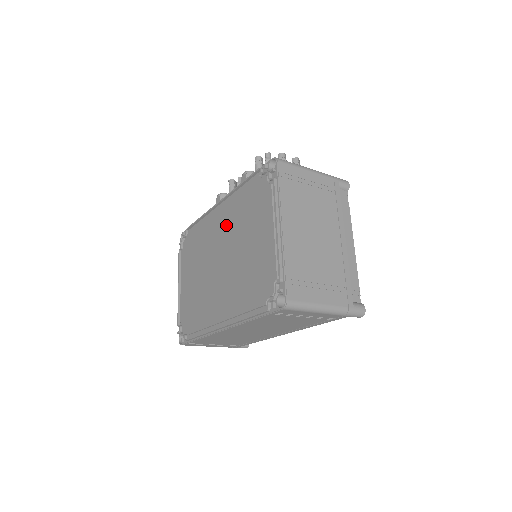
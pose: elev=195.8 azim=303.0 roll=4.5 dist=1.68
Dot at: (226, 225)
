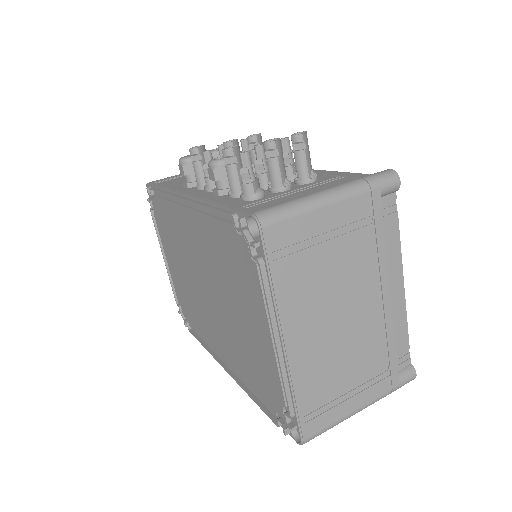
Dot at: (201, 248)
